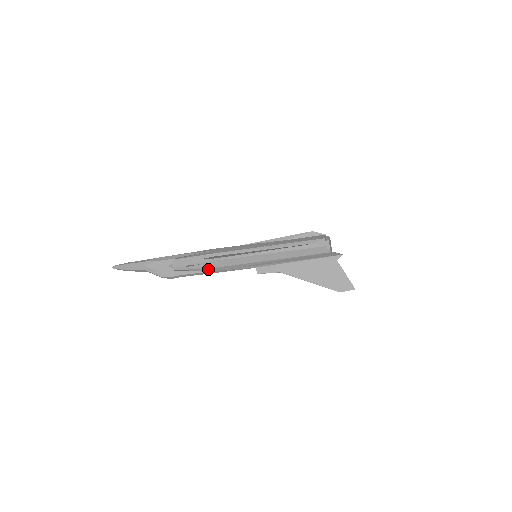
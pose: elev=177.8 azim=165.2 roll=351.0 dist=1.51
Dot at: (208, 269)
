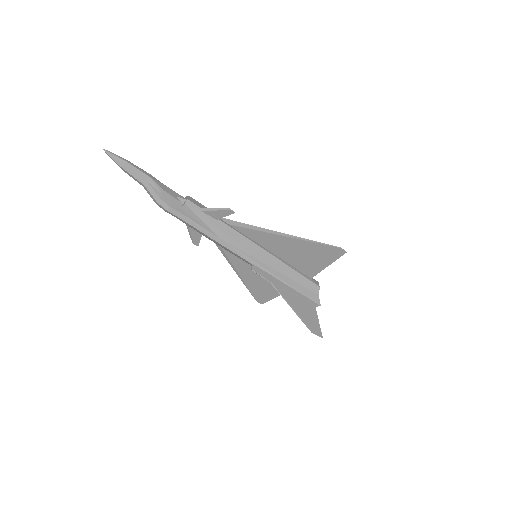
Dot at: (215, 230)
